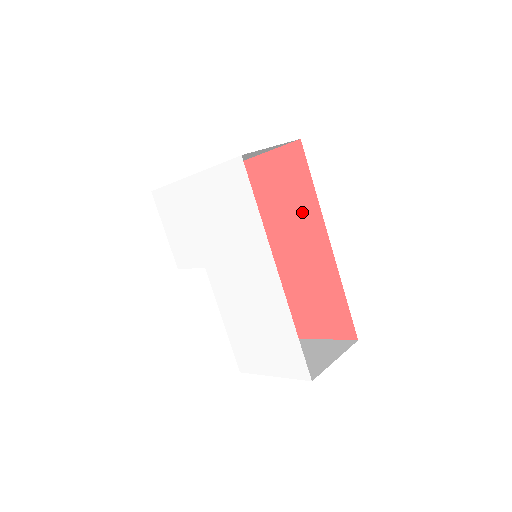
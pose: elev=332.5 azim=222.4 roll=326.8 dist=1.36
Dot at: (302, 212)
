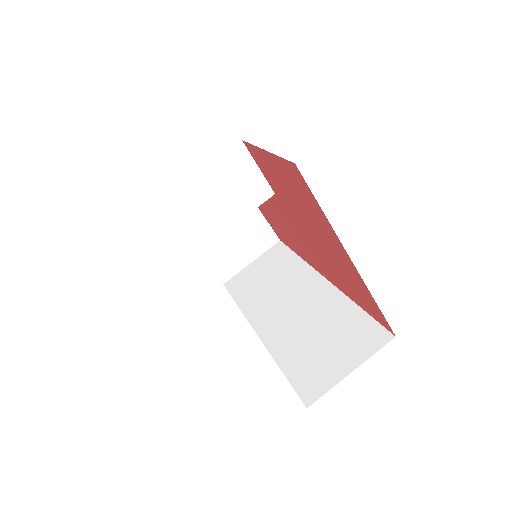
Dot at: (333, 275)
